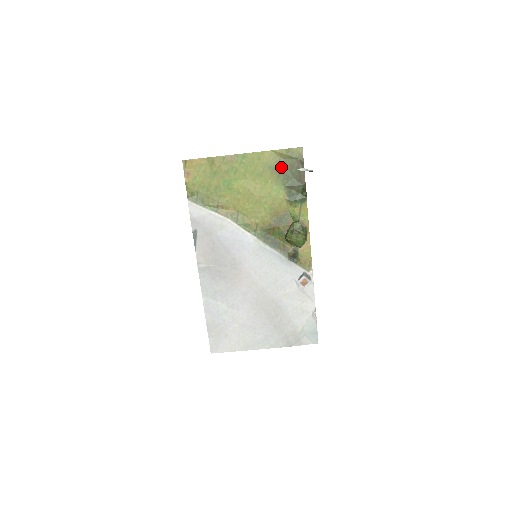
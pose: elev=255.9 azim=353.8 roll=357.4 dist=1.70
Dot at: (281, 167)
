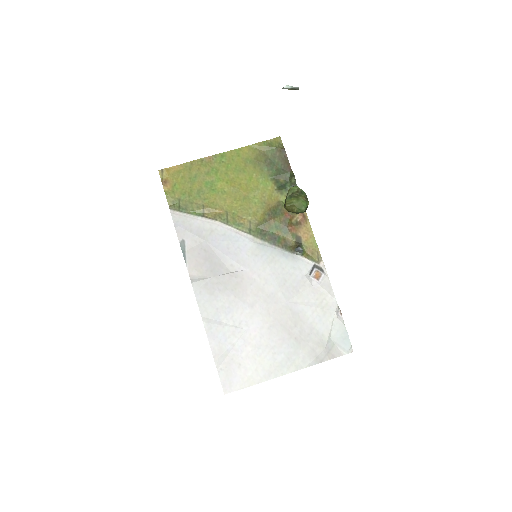
Dot at: (263, 159)
